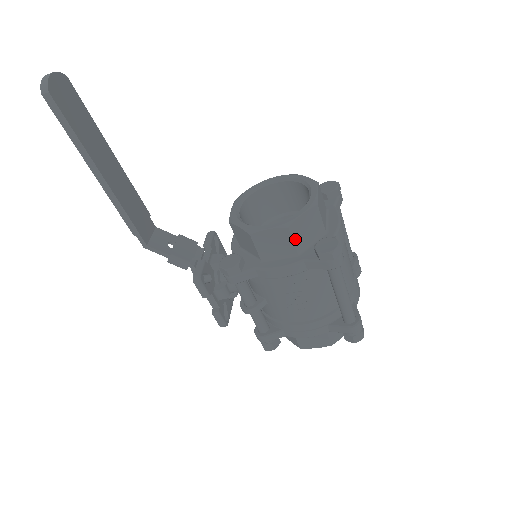
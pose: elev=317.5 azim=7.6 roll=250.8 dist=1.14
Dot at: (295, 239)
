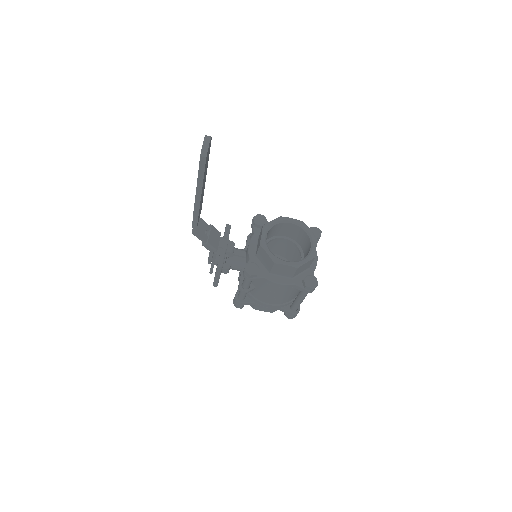
Dot at: (296, 272)
